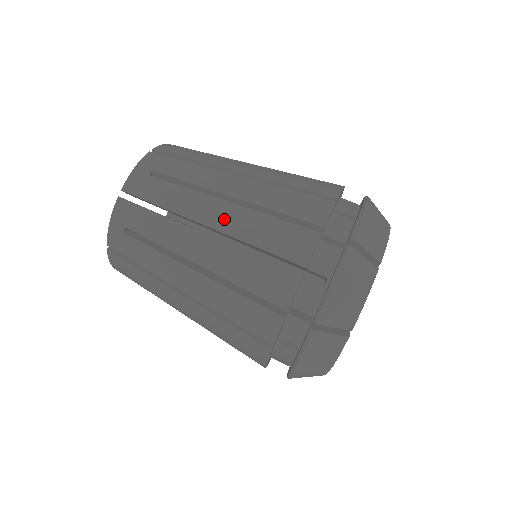
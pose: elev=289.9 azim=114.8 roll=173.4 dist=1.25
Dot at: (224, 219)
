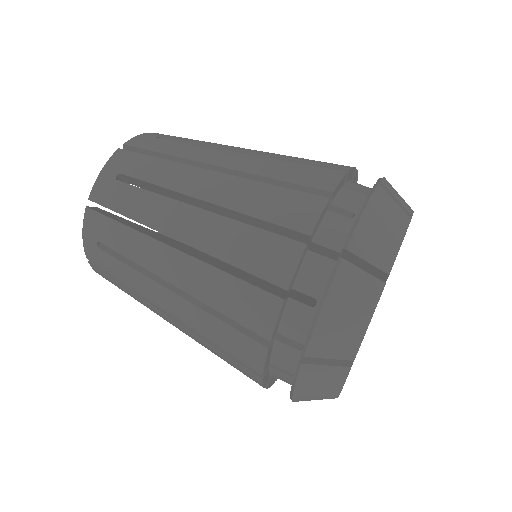
Dot at: (193, 230)
